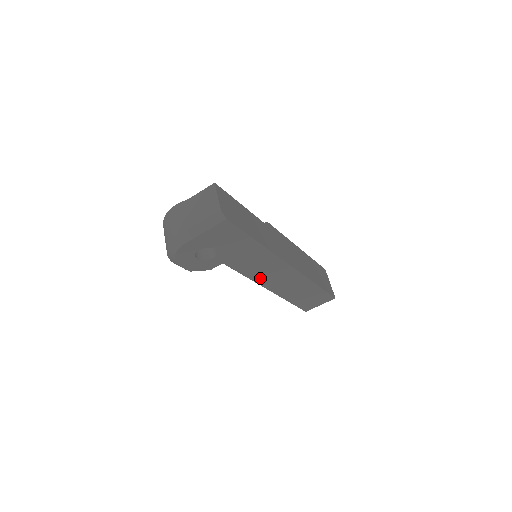
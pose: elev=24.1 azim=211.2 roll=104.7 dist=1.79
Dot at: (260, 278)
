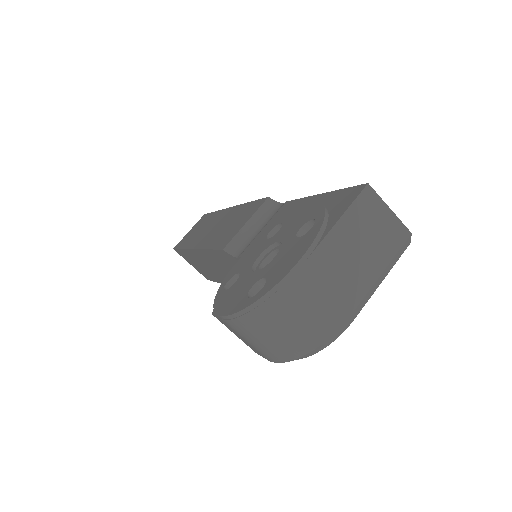
Dot at: occluded
